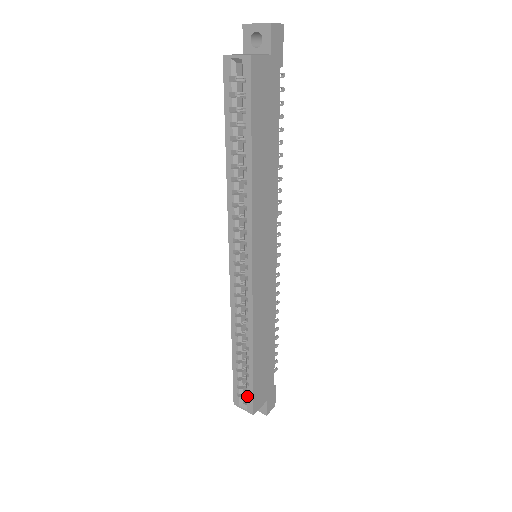
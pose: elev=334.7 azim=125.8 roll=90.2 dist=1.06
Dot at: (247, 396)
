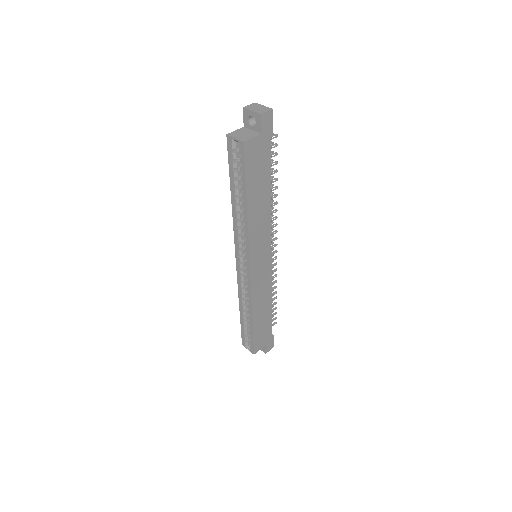
Dot at: (250, 343)
